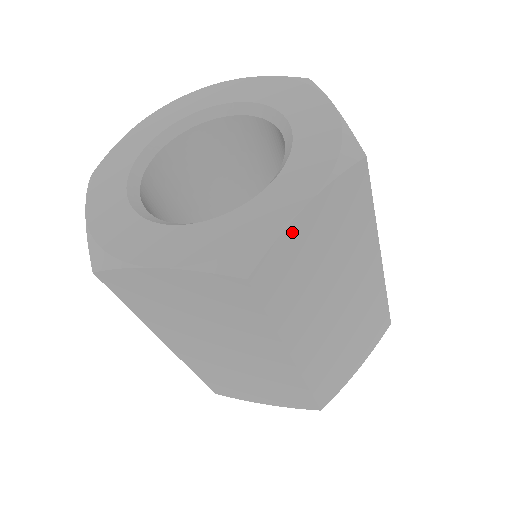
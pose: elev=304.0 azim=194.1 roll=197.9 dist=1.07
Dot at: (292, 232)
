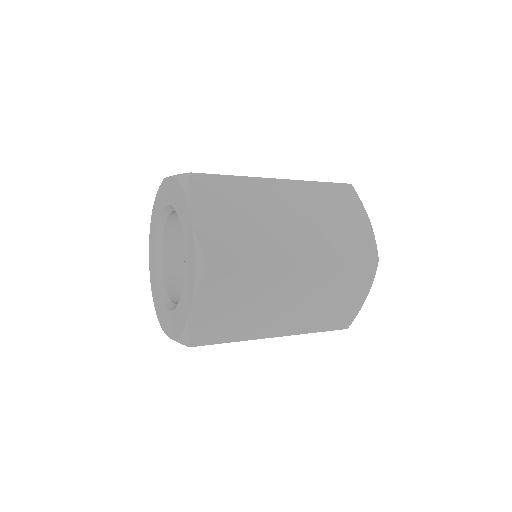
Dot at: (201, 231)
